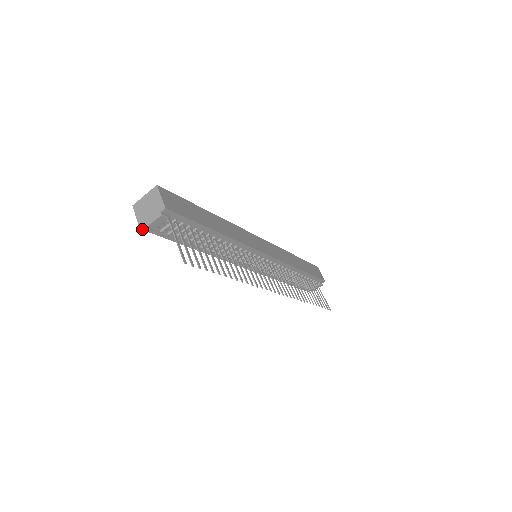
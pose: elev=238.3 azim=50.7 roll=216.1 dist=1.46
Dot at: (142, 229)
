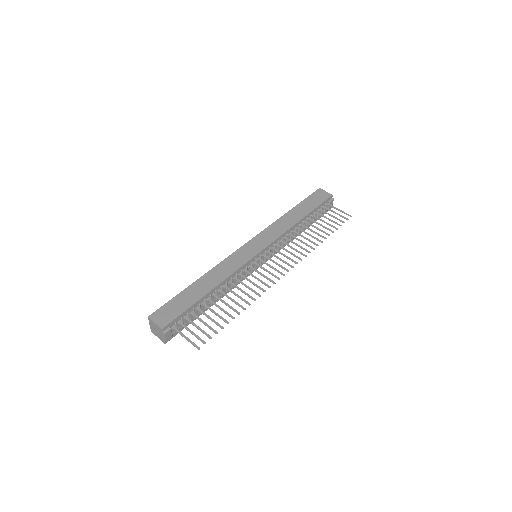
Dot at: occluded
